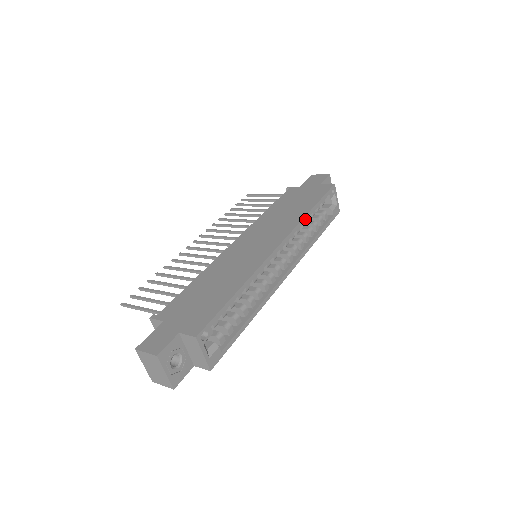
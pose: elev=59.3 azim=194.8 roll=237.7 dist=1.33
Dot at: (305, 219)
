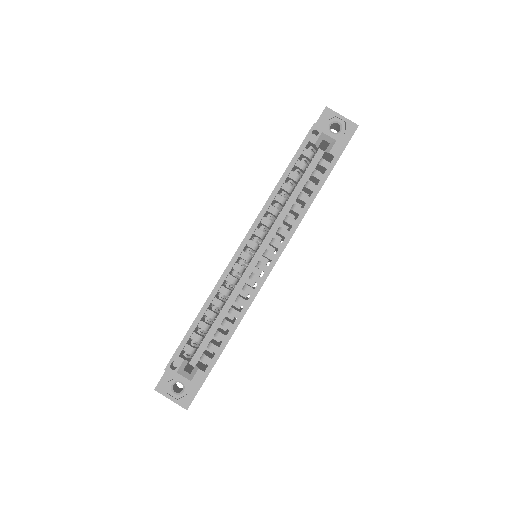
Dot at: (273, 196)
